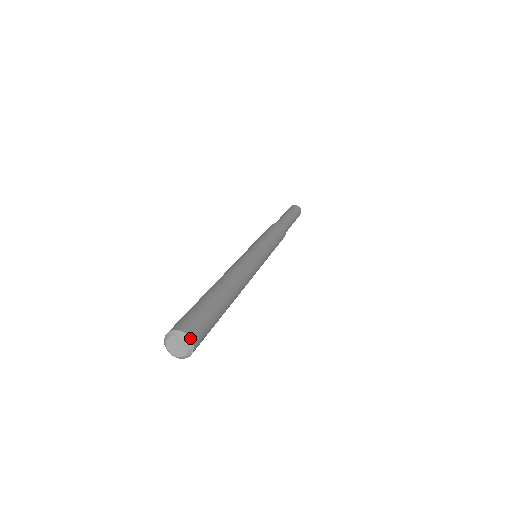
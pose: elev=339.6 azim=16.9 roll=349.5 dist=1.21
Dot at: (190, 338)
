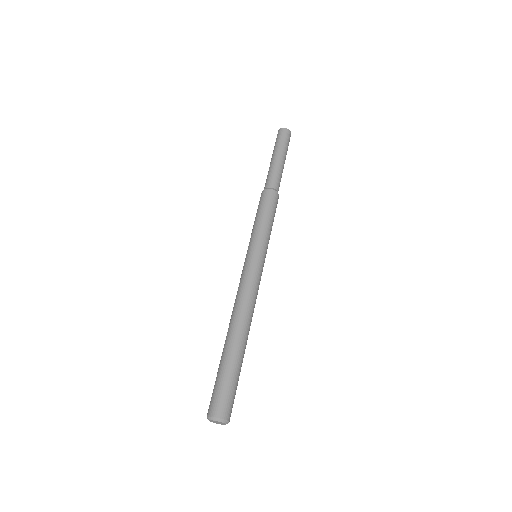
Dot at: (223, 419)
